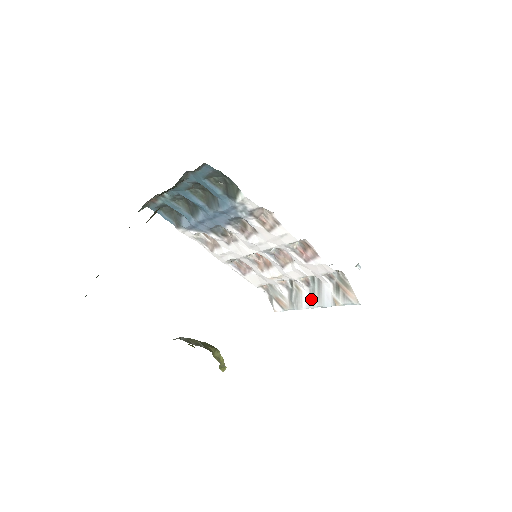
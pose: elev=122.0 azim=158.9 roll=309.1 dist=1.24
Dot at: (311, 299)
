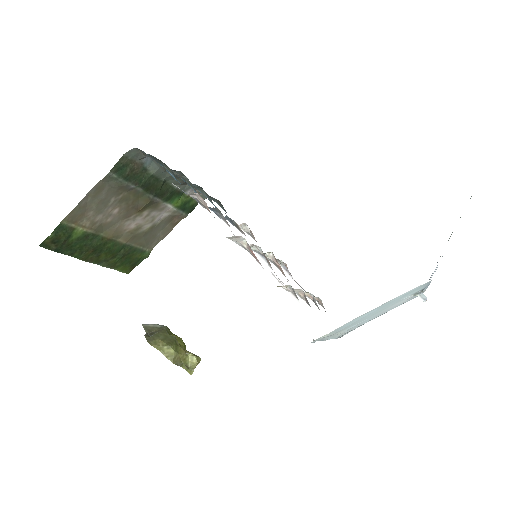
Dot at: occluded
